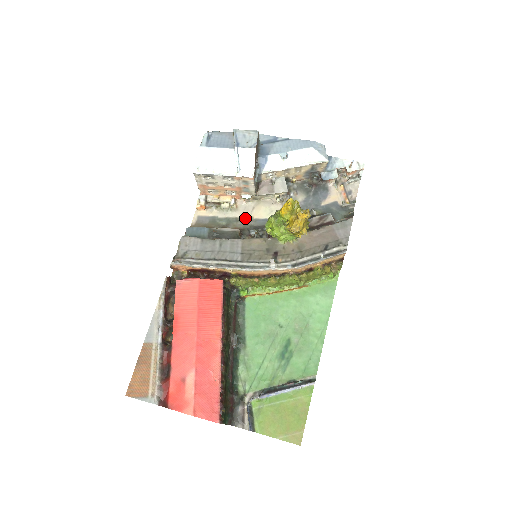
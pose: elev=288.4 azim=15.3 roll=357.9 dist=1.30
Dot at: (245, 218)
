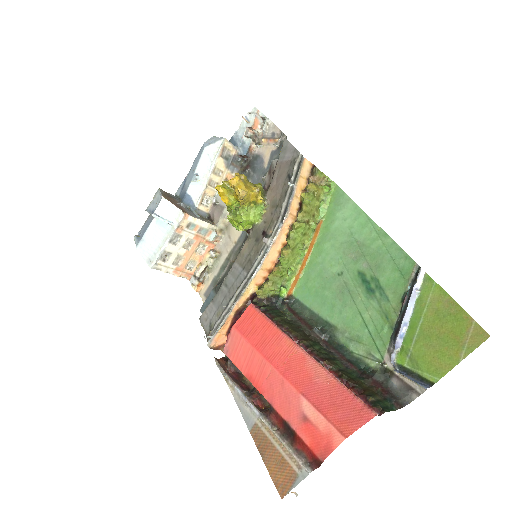
Dot at: (231, 250)
